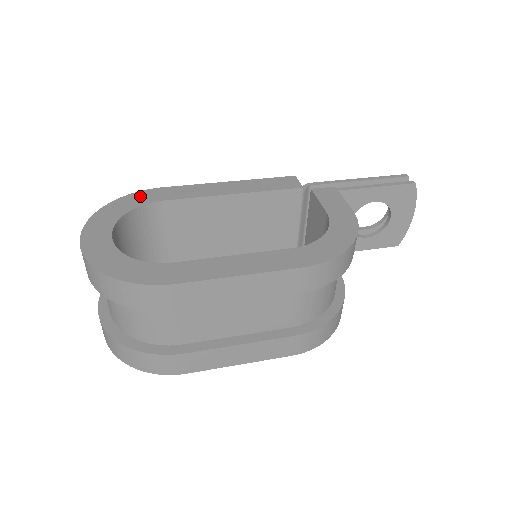
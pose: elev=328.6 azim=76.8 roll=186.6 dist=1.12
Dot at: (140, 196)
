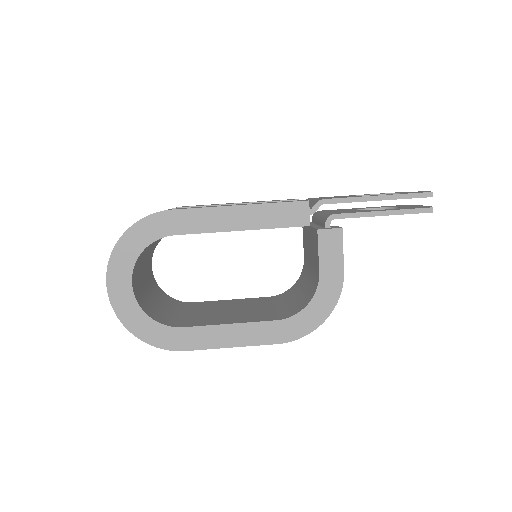
Dot at: (151, 225)
